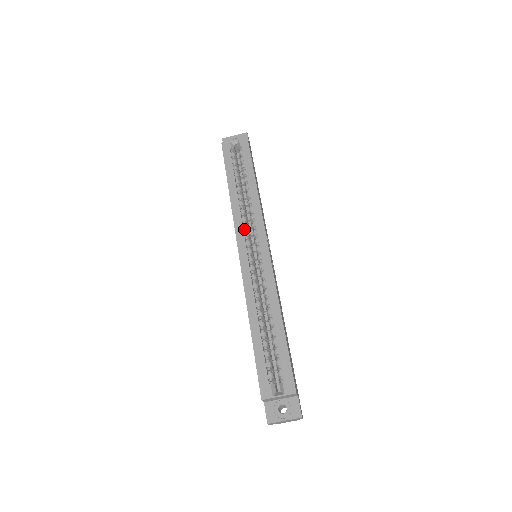
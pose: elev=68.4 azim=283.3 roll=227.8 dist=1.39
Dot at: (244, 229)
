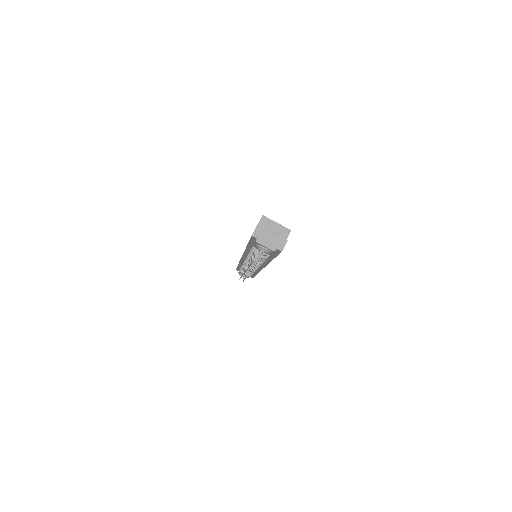
Dot at: occluded
